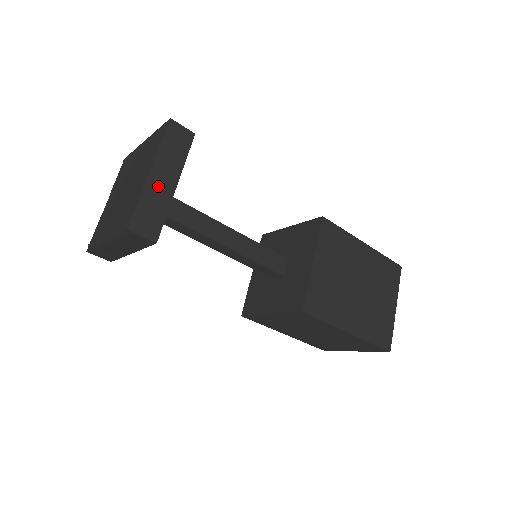
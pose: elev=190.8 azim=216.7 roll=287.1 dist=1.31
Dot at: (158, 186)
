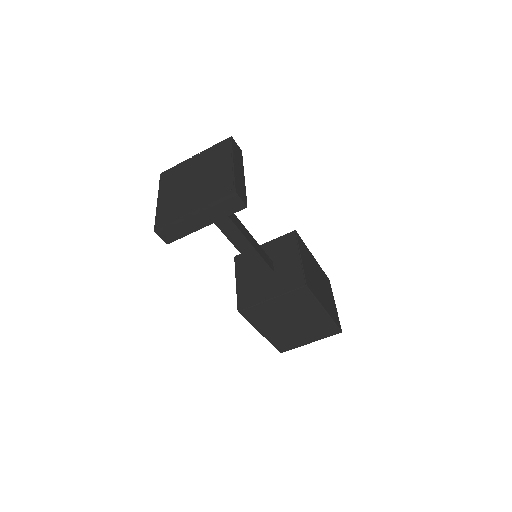
Dot at: (192, 221)
